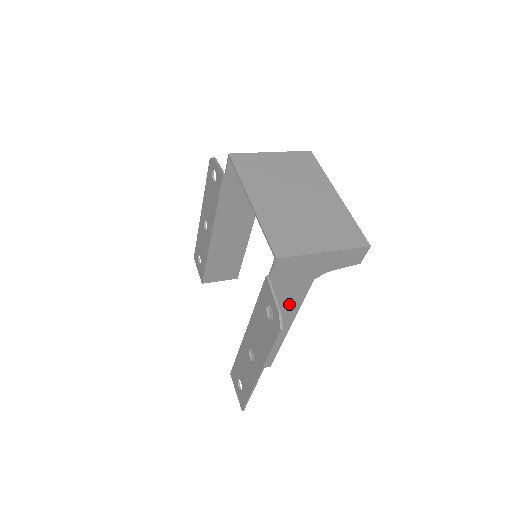
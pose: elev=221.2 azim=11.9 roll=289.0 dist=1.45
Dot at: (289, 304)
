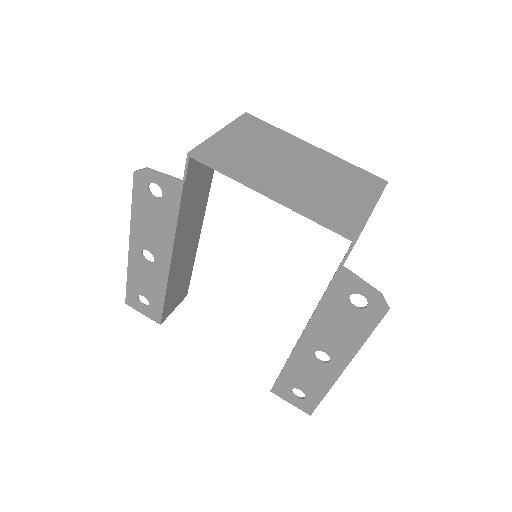
Dot at: occluded
